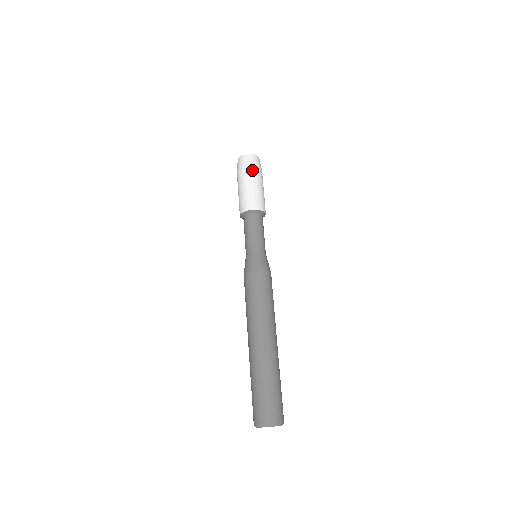
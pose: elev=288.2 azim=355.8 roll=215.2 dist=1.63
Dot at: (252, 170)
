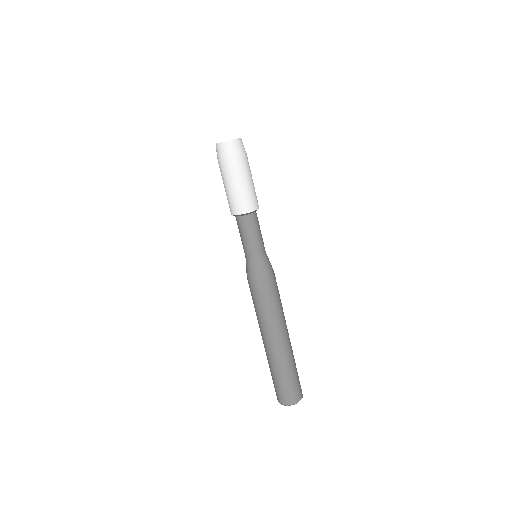
Dot at: (225, 166)
